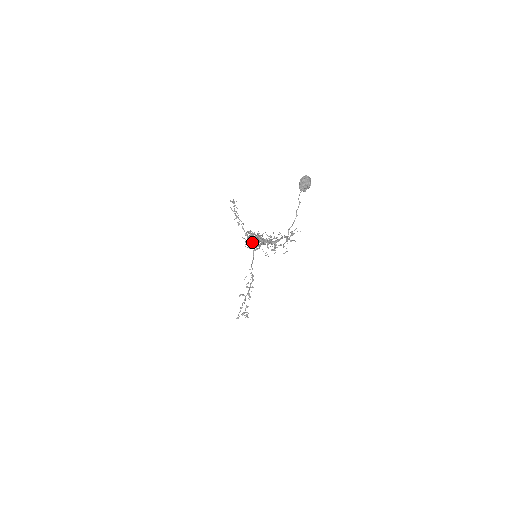
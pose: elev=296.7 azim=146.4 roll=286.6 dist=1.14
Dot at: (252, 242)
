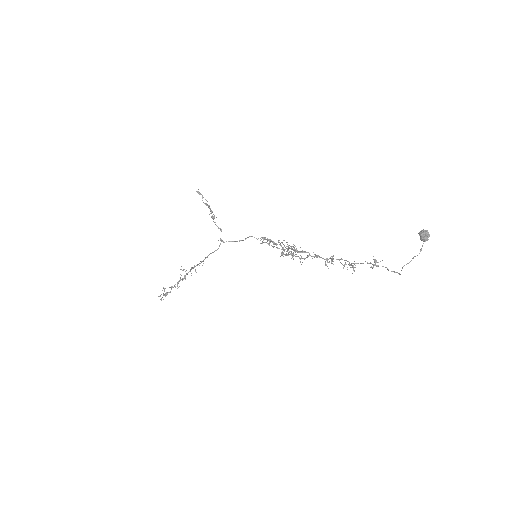
Dot at: (292, 254)
